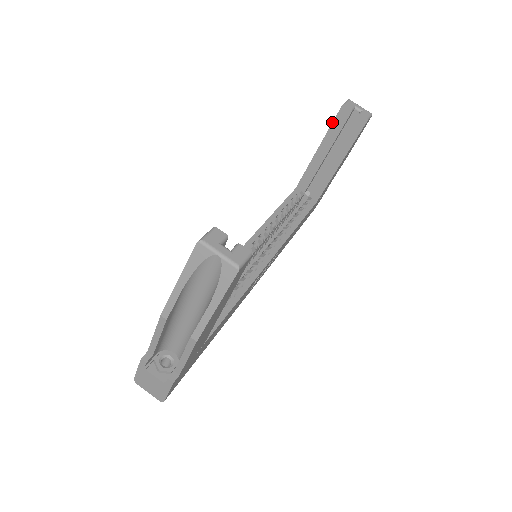
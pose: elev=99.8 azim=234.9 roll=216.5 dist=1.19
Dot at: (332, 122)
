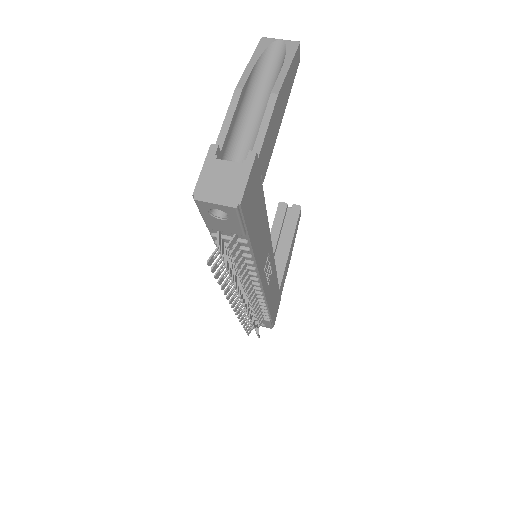
Dot at: occluded
